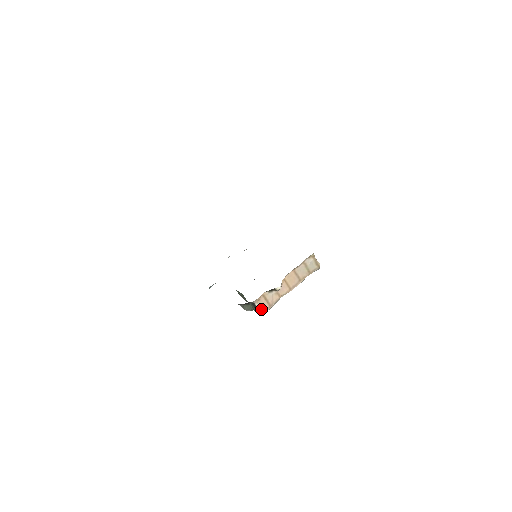
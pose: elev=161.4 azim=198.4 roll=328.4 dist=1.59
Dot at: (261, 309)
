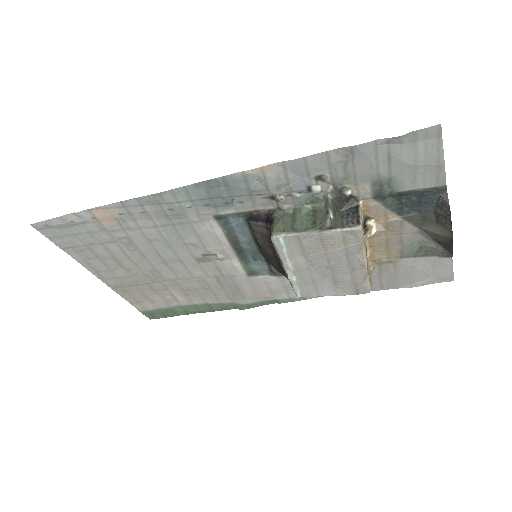
Dot at: (361, 219)
